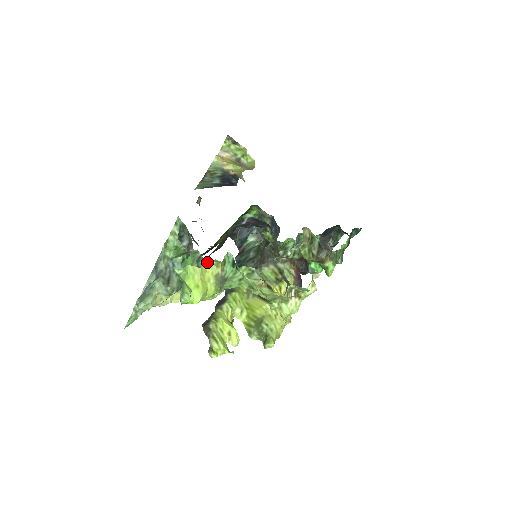
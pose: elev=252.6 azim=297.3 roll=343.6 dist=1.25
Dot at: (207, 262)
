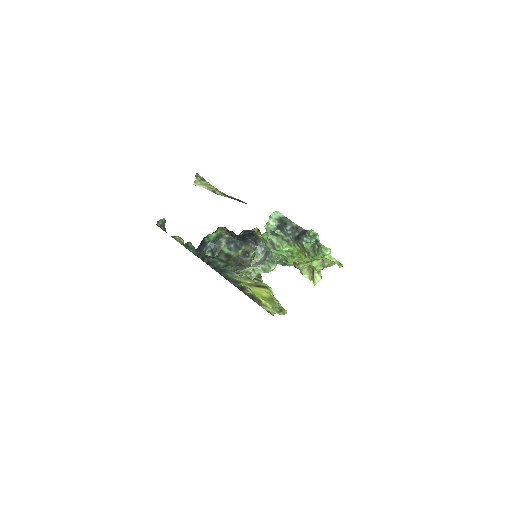
Dot at: occluded
